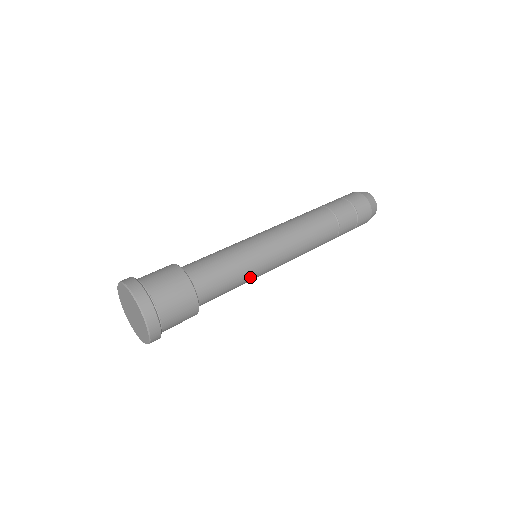
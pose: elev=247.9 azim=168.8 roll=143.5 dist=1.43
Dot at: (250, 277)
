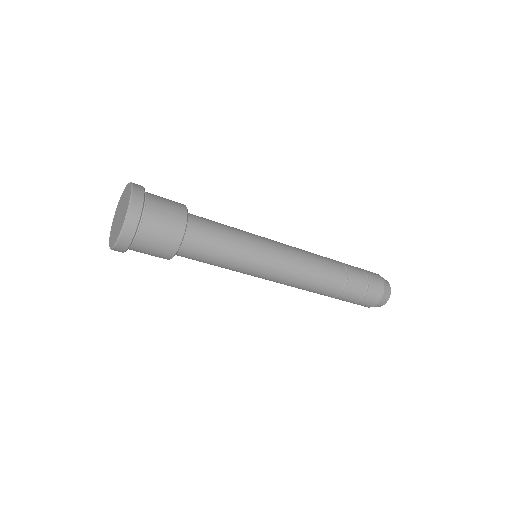
Dot at: occluded
